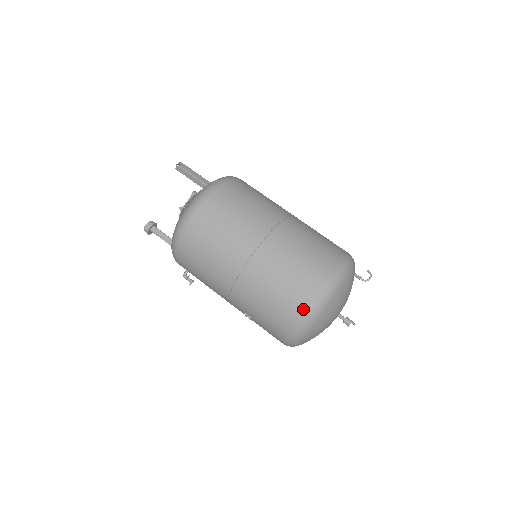
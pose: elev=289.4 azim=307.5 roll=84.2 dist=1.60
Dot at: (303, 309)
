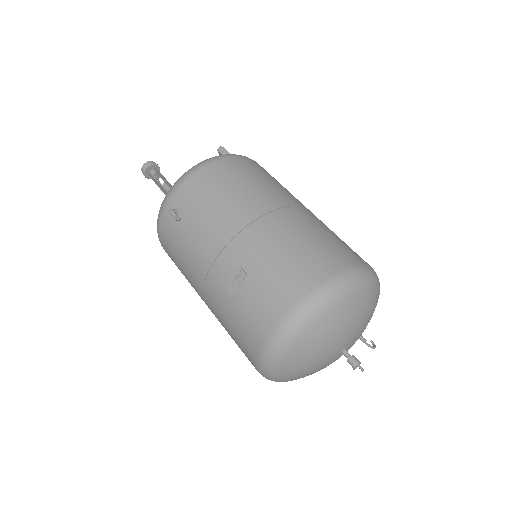
Dot at: (345, 267)
